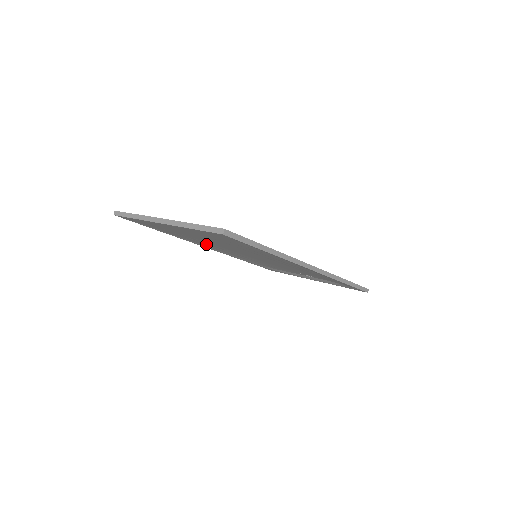
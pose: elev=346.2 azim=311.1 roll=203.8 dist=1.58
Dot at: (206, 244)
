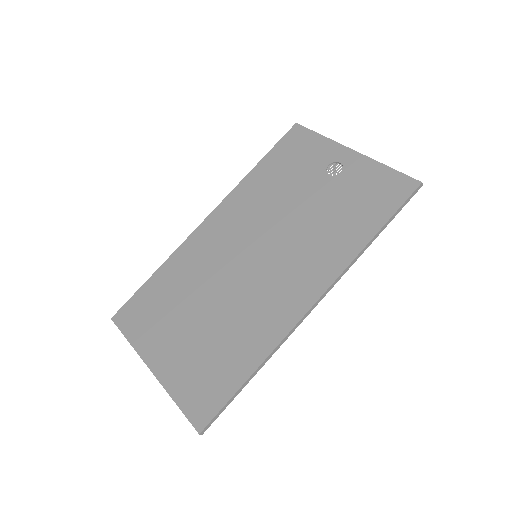
Dot at: (202, 257)
